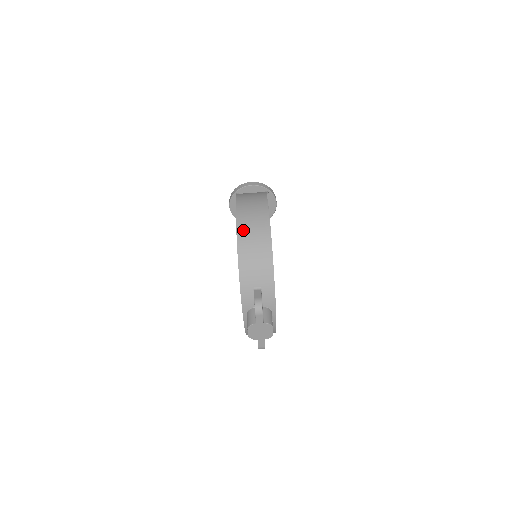
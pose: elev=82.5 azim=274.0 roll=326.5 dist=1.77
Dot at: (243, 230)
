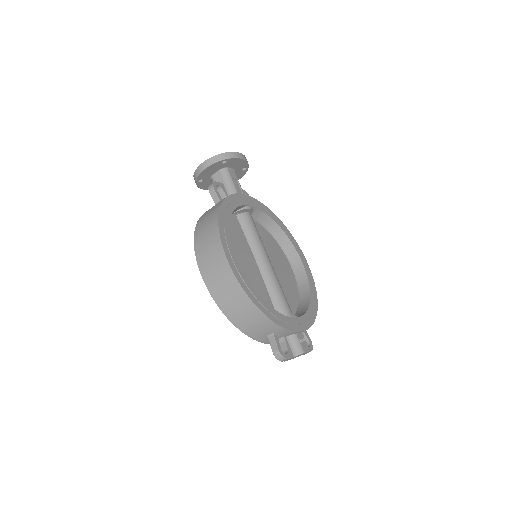
Dot at: (221, 301)
